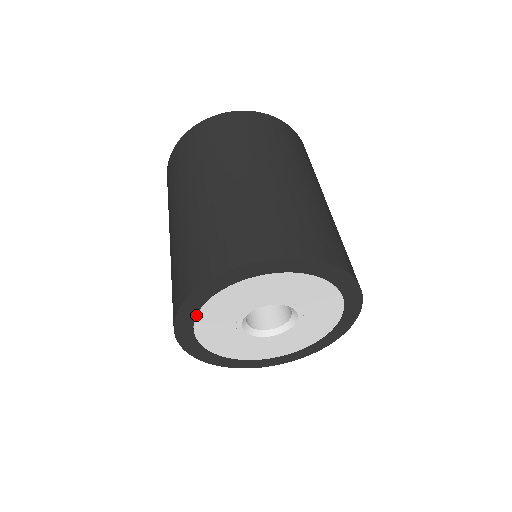
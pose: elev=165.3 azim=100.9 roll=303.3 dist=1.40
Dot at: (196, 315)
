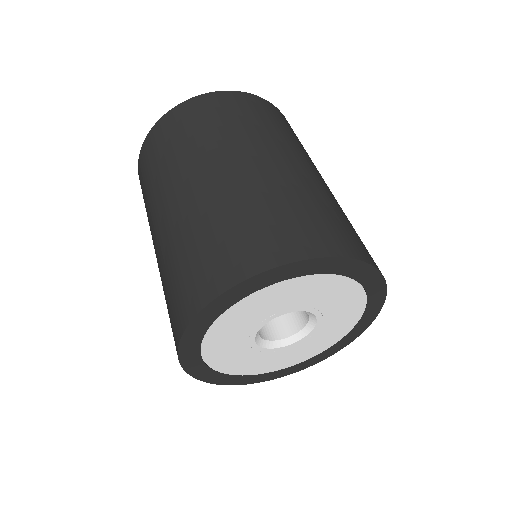
Dot at: (226, 310)
